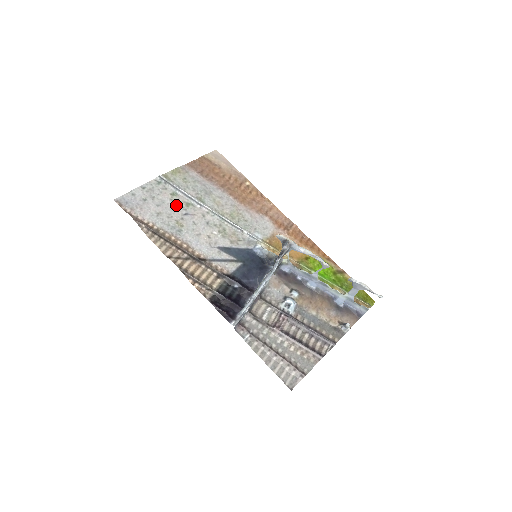
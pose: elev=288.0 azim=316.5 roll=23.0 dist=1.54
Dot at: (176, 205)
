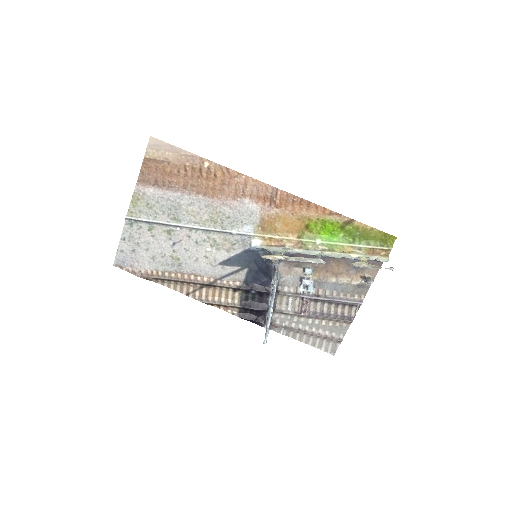
Dot at: (160, 239)
